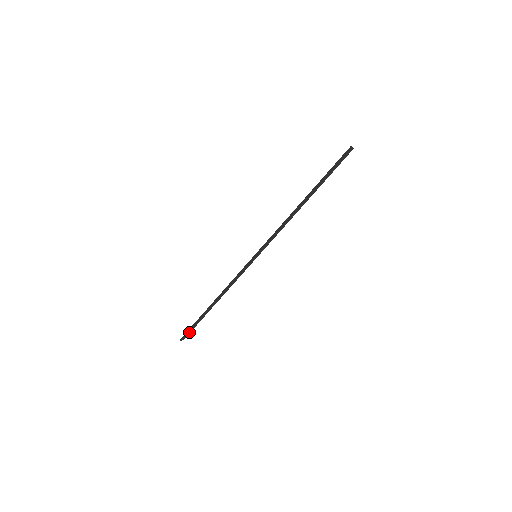
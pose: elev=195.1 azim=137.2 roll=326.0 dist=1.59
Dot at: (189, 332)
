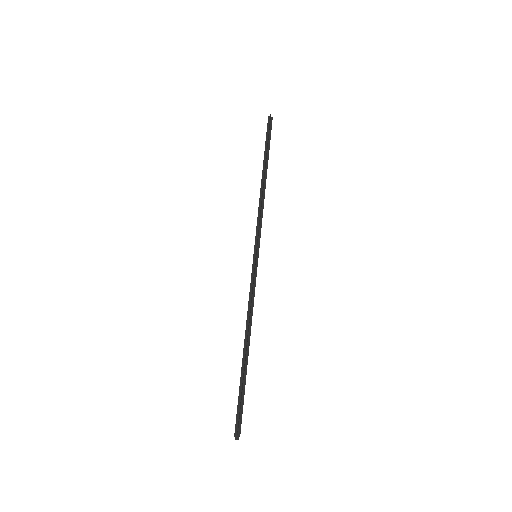
Dot at: (239, 413)
